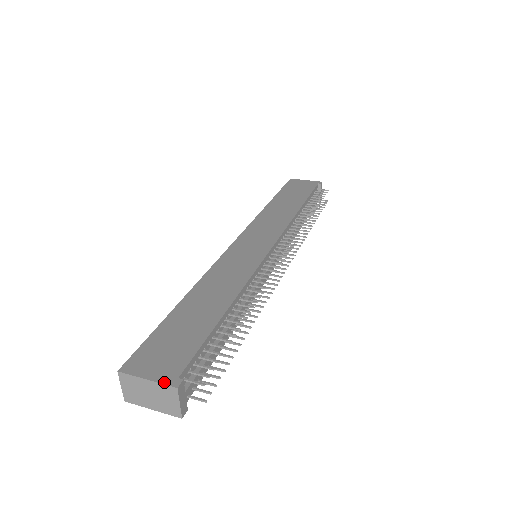
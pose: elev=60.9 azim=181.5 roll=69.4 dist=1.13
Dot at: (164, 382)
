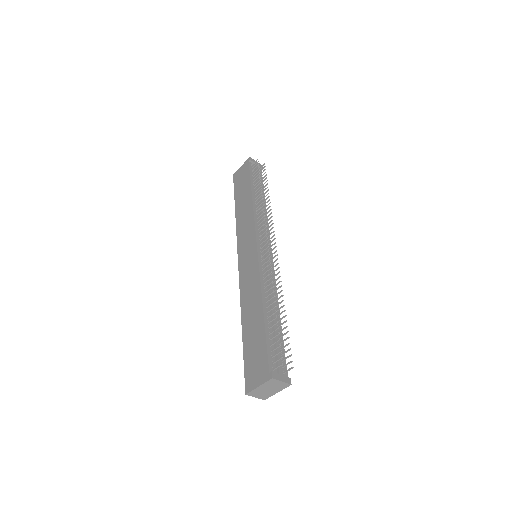
Dot at: (266, 381)
